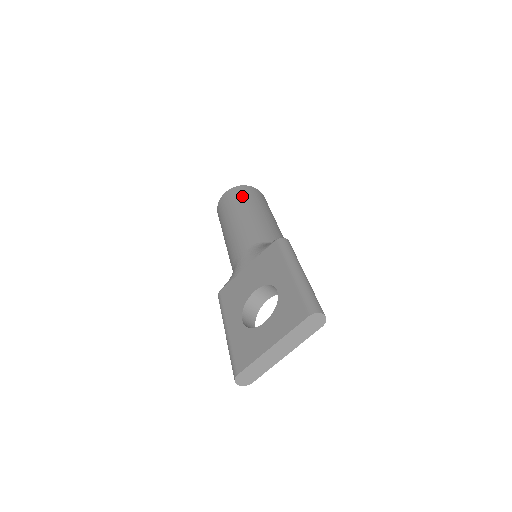
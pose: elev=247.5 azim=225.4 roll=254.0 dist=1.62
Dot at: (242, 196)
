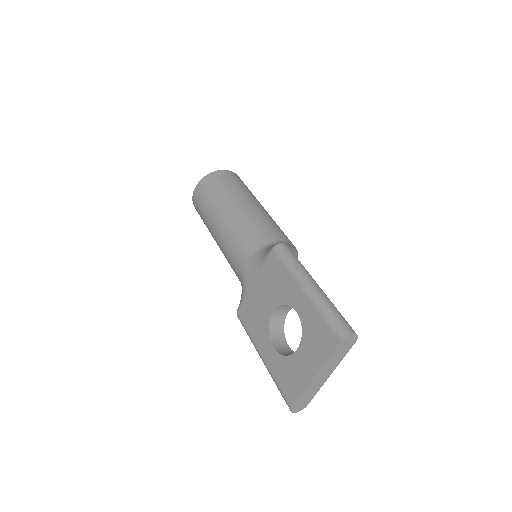
Dot at: (214, 190)
